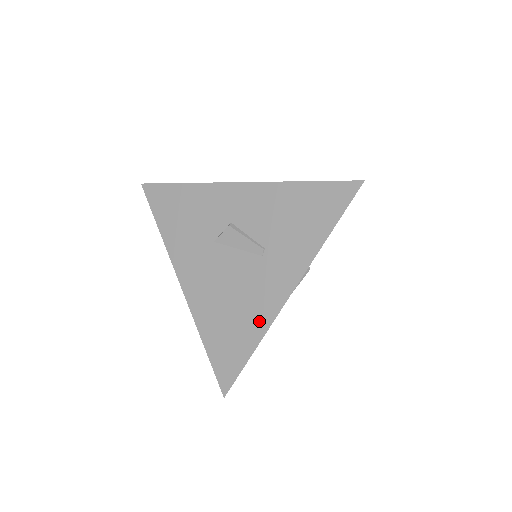
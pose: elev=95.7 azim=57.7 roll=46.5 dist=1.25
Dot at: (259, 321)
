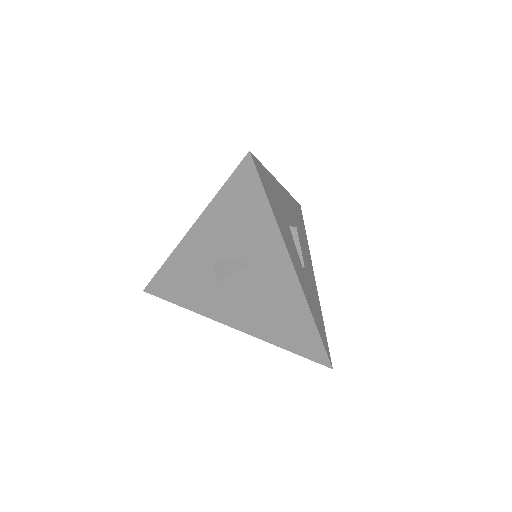
Dot at: (297, 304)
